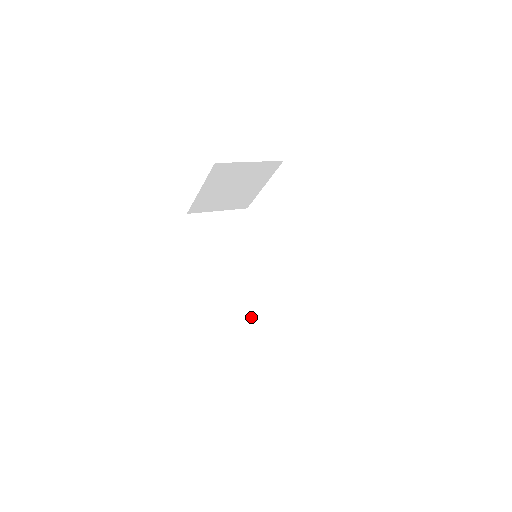
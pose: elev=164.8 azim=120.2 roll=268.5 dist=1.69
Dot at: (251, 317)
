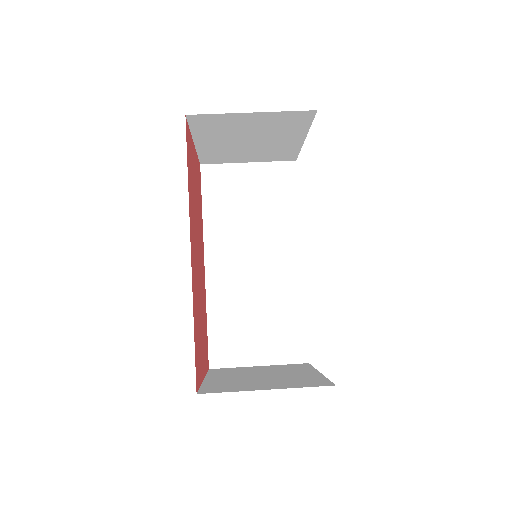
Dot at: (255, 326)
